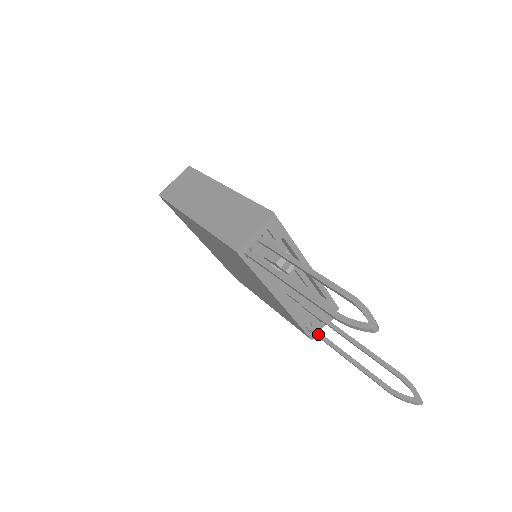
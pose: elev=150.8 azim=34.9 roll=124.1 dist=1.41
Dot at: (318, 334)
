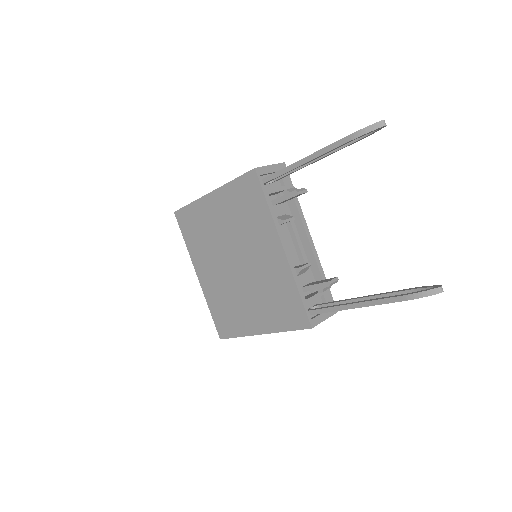
Dot at: (320, 308)
